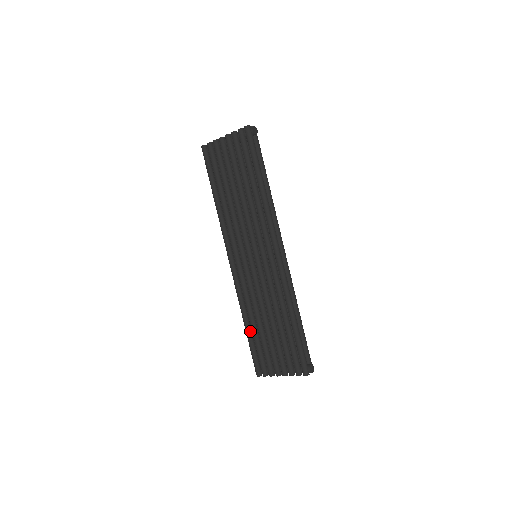
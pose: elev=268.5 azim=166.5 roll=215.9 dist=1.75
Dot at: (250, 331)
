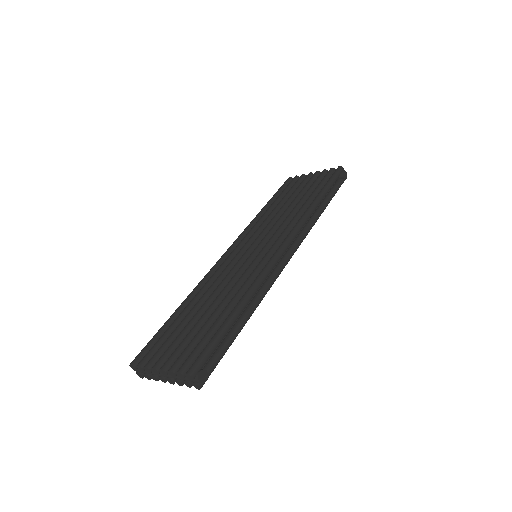
Dot at: (177, 315)
